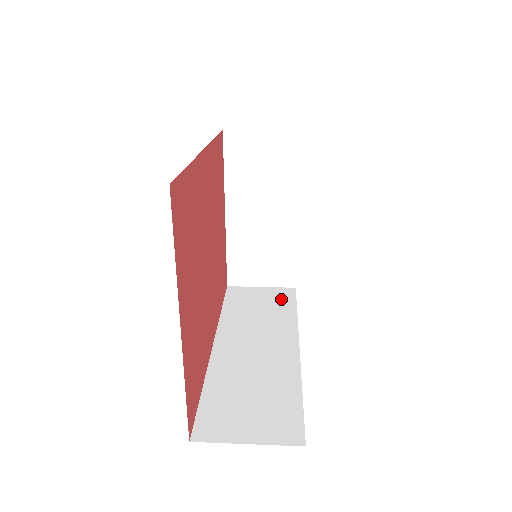
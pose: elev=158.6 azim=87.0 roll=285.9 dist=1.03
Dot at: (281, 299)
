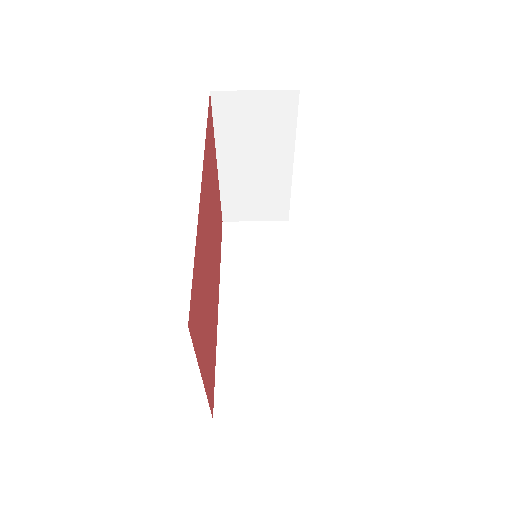
Dot at: (275, 240)
